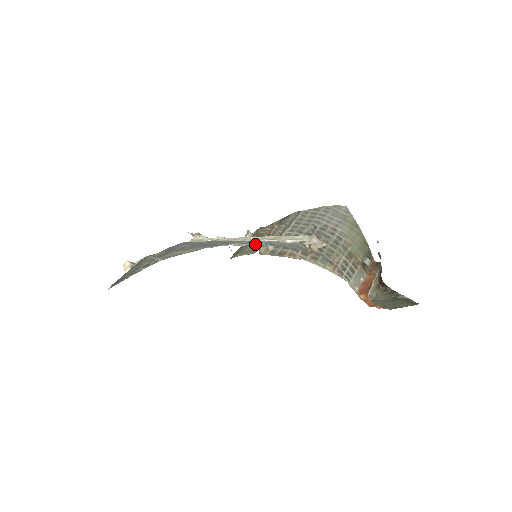
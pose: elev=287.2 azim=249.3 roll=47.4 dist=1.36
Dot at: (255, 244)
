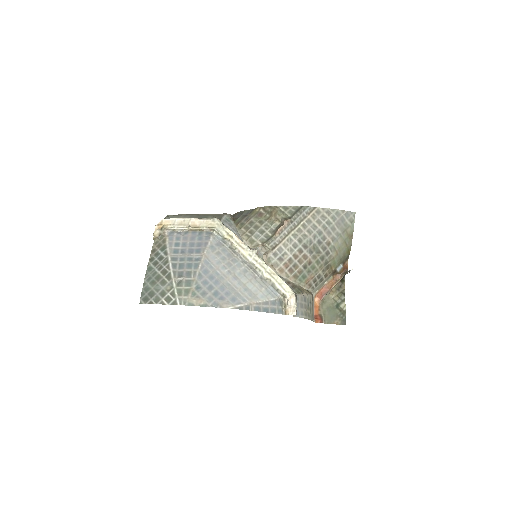
Dot at: (255, 268)
